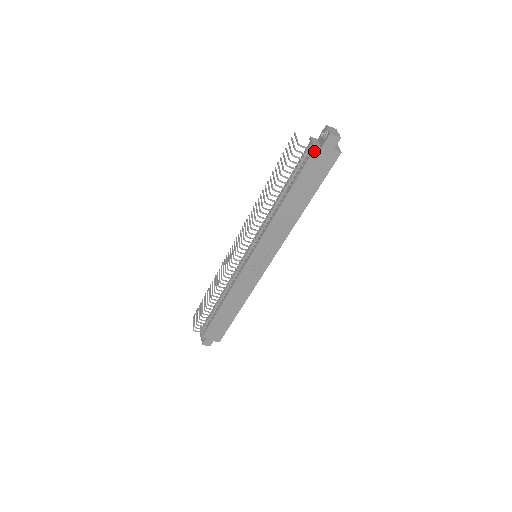
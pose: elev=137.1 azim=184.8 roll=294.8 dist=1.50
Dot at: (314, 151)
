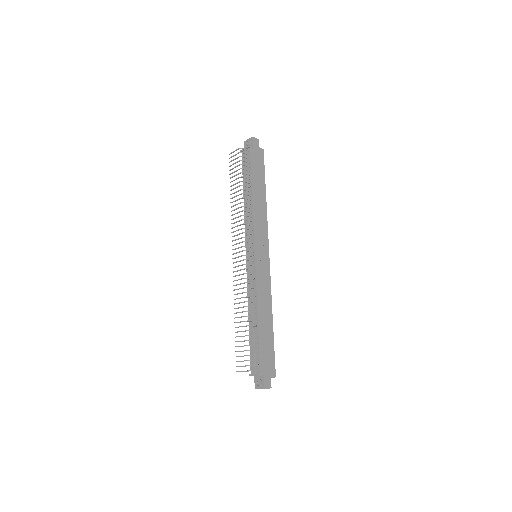
Dot at: (250, 150)
